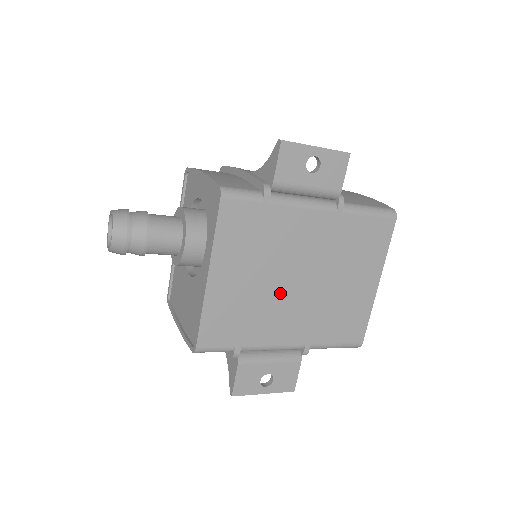
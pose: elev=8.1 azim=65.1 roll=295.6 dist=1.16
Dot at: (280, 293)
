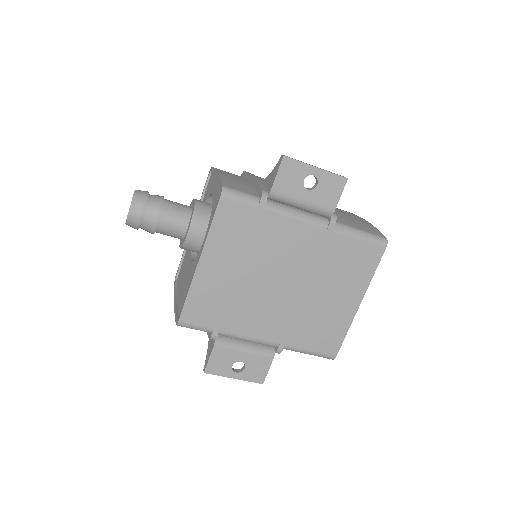
Dot at: (263, 291)
